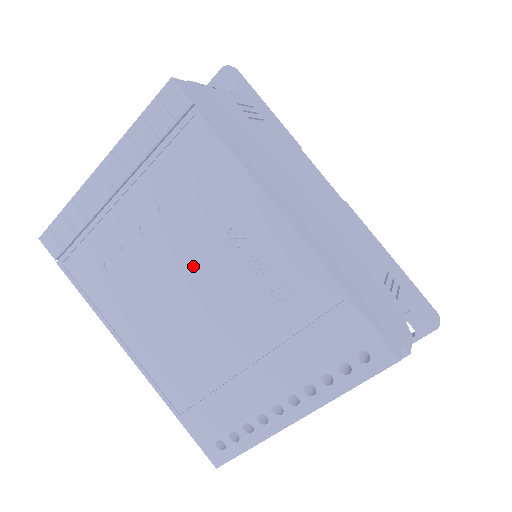
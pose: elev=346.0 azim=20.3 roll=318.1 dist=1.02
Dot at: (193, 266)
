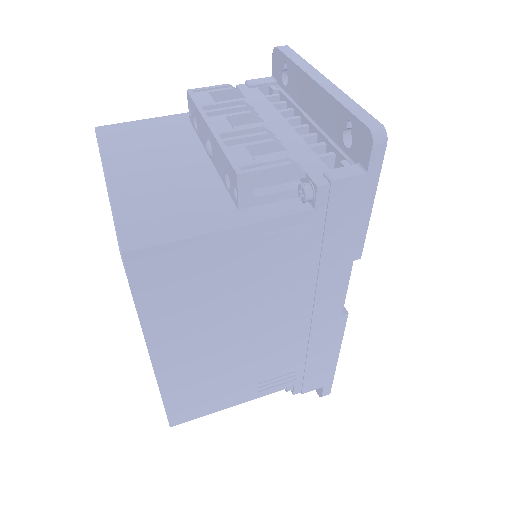
Dot at: occluded
